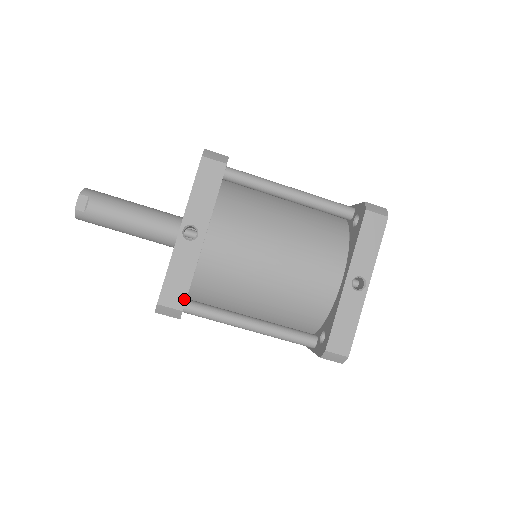
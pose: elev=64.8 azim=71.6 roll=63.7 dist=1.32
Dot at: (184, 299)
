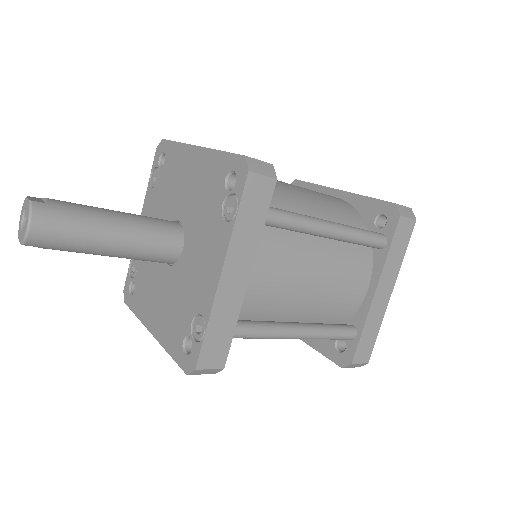
Dot at: occluded
